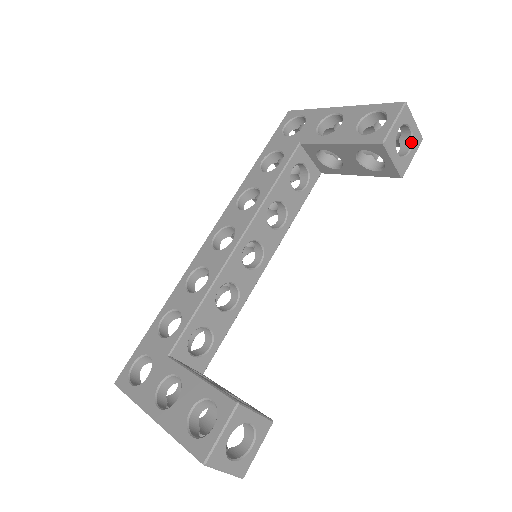
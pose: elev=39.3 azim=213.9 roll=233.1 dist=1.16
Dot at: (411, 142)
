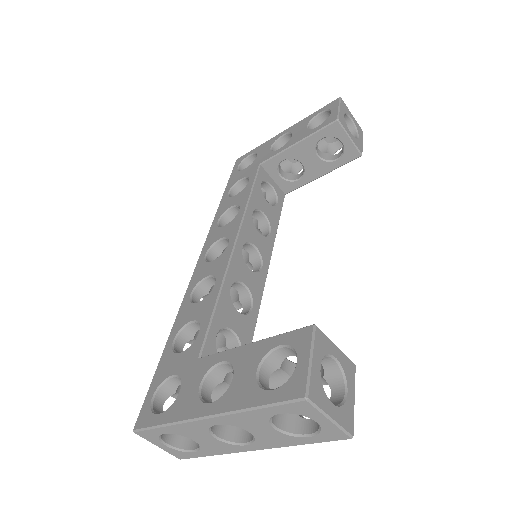
Dot at: (356, 130)
